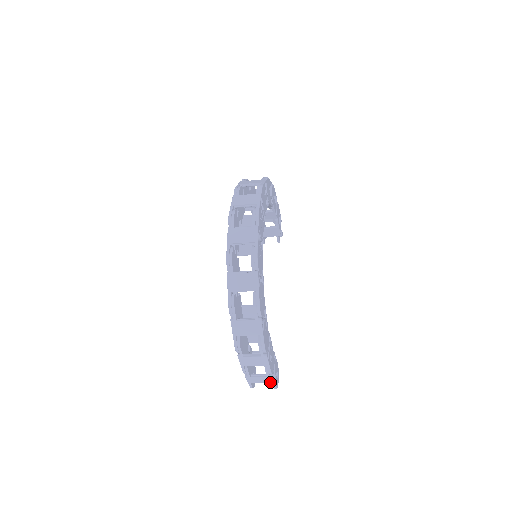
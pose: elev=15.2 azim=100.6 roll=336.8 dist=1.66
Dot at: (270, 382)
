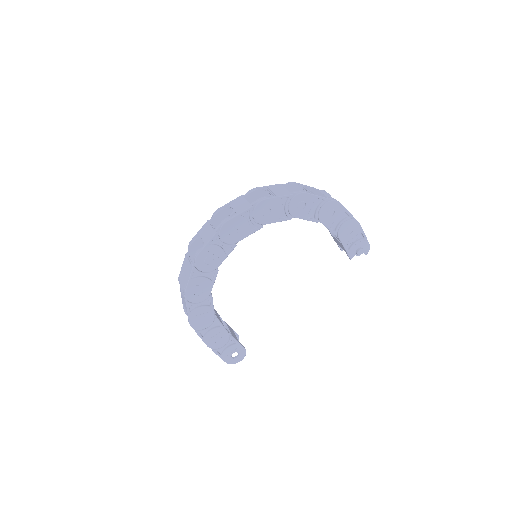
Dot at: occluded
